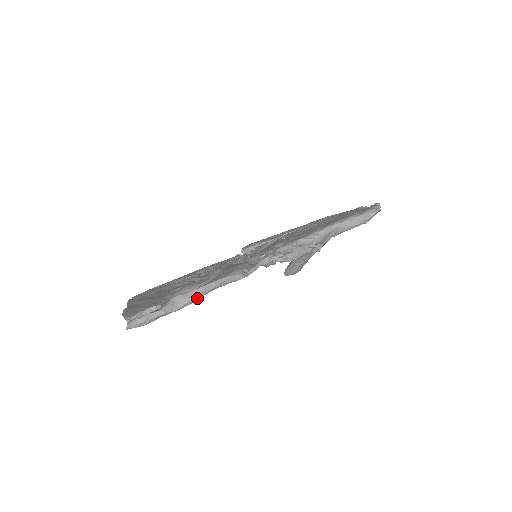
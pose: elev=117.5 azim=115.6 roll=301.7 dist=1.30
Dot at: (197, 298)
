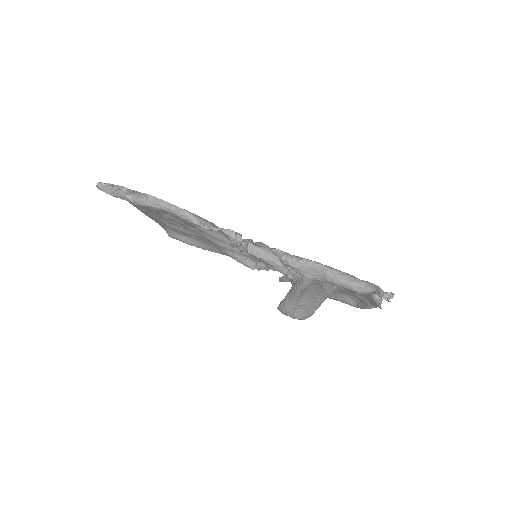
Dot at: (152, 205)
